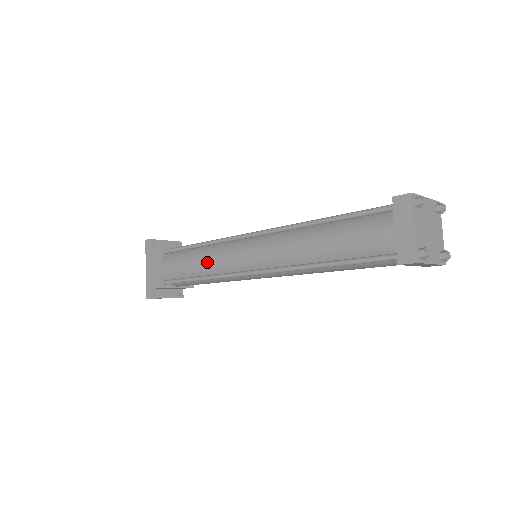
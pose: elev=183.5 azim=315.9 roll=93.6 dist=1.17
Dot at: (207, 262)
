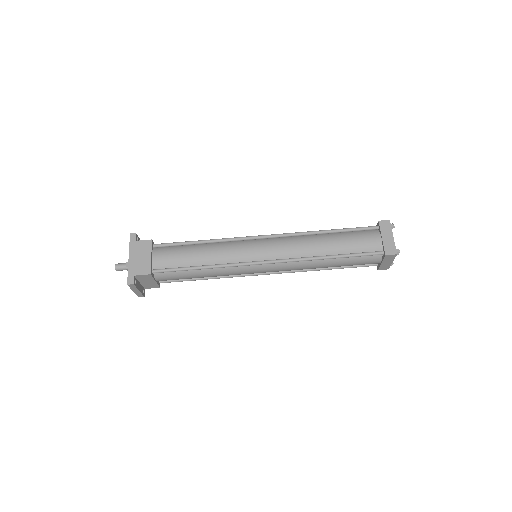
Dot at: (217, 253)
